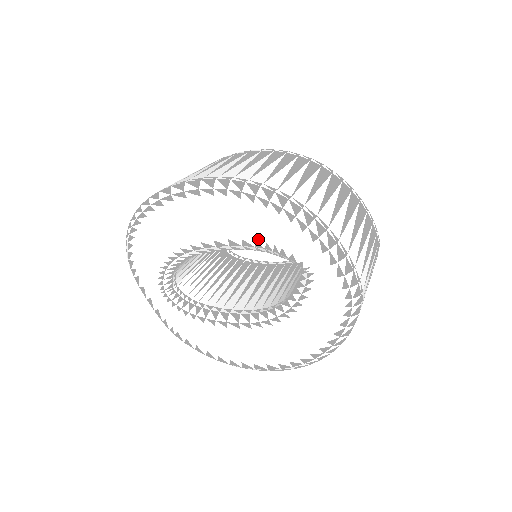
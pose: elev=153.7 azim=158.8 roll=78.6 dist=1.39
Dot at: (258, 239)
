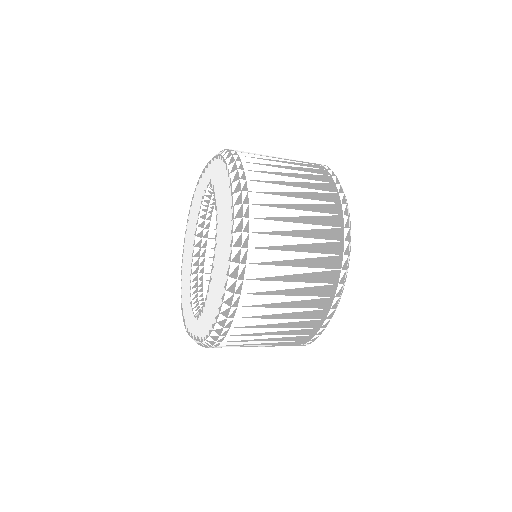
Dot at: (198, 212)
